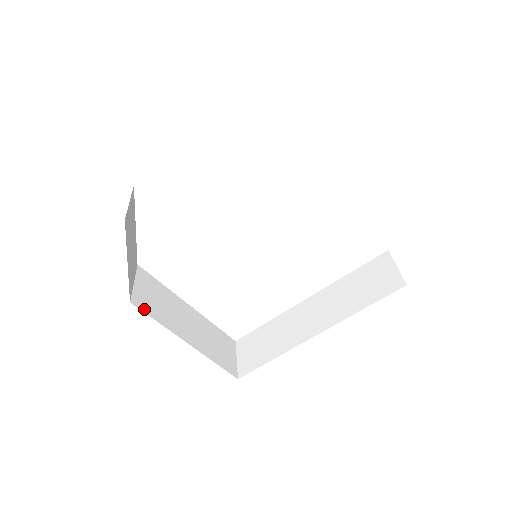
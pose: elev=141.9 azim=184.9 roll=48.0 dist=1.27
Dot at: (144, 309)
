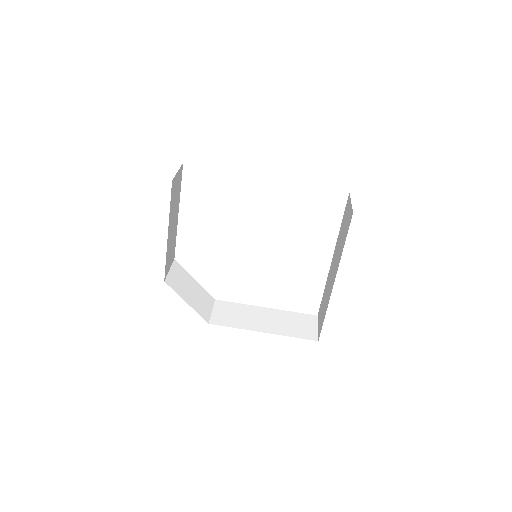
Dot at: (221, 324)
